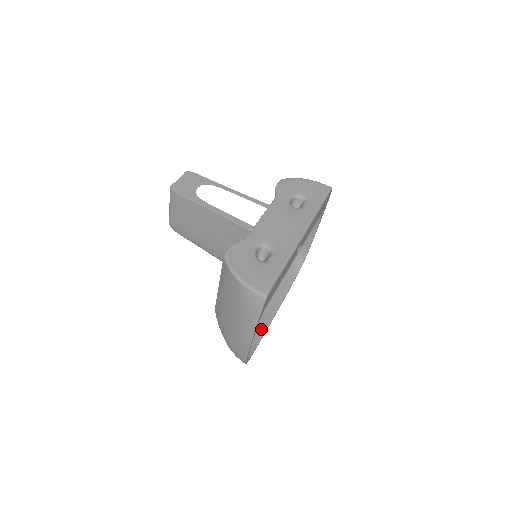
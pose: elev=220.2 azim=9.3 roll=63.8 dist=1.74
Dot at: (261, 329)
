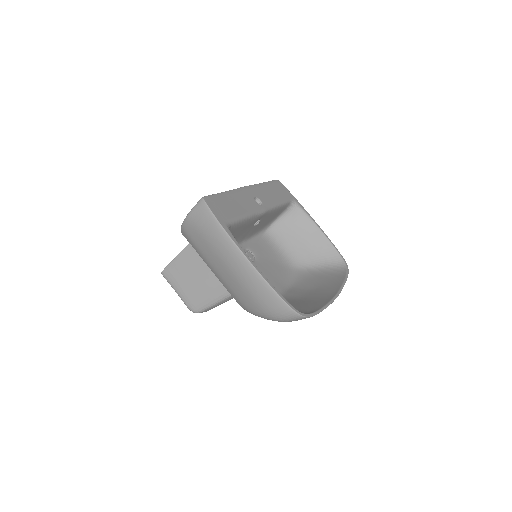
Dot at: (319, 305)
